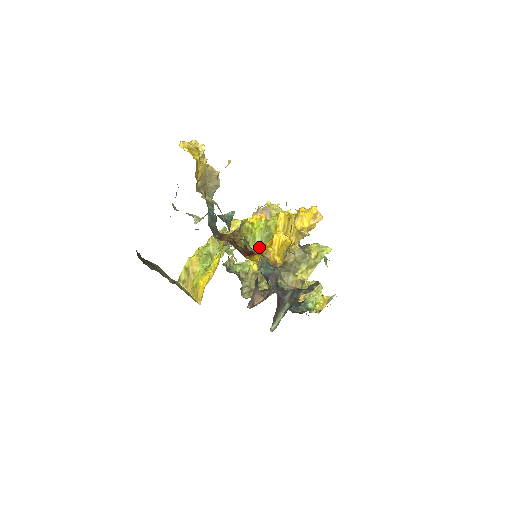
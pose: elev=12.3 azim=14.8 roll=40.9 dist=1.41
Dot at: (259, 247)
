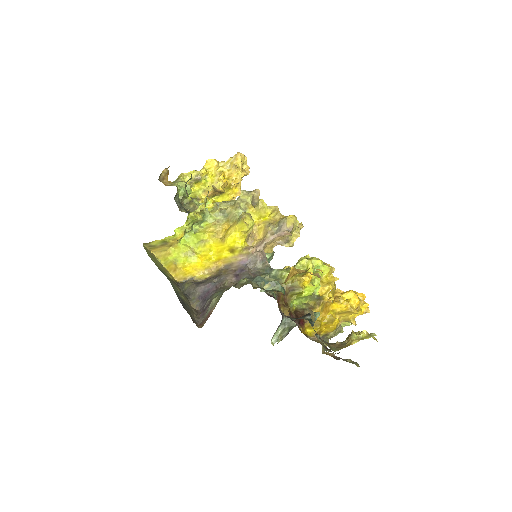
Dot at: occluded
